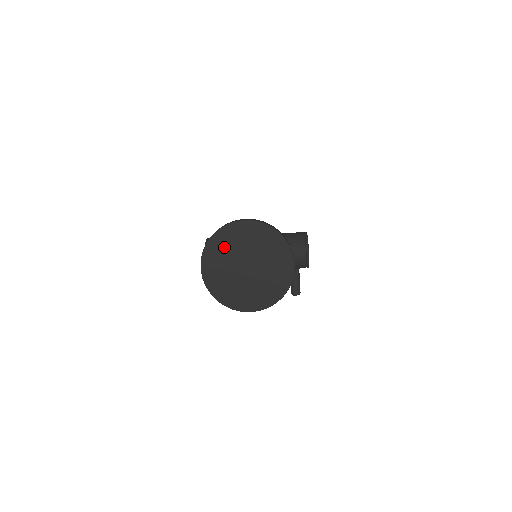
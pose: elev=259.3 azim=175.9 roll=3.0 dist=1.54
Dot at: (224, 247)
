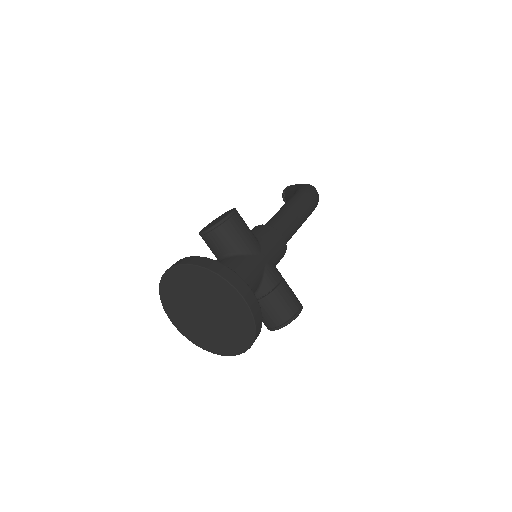
Dot at: (206, 285)
